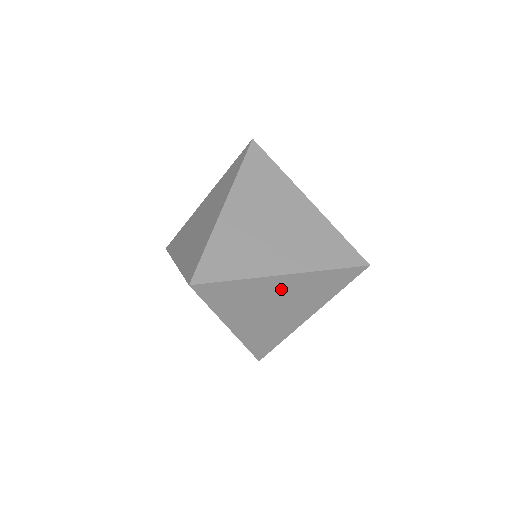
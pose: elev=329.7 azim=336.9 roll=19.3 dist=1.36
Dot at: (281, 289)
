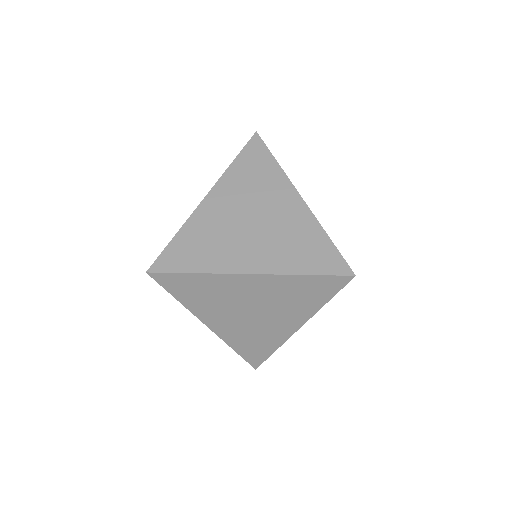
Dot at: (251, 290)
